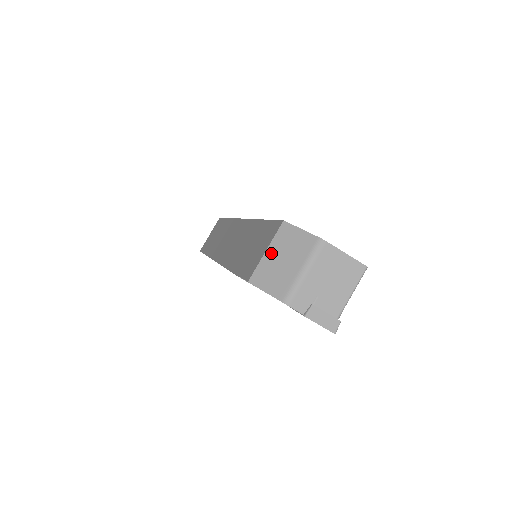
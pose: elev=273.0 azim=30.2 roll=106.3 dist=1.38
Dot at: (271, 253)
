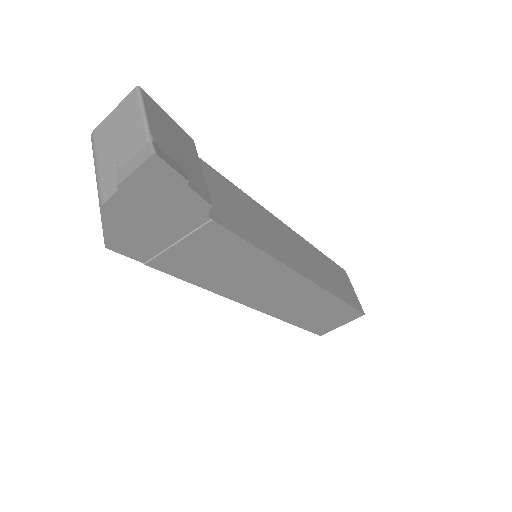
Dot at: occluded
